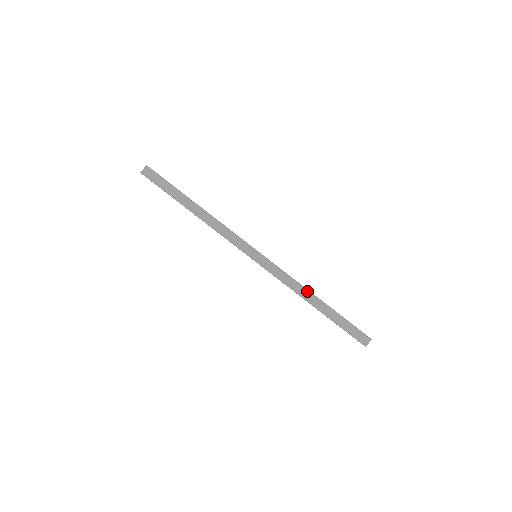
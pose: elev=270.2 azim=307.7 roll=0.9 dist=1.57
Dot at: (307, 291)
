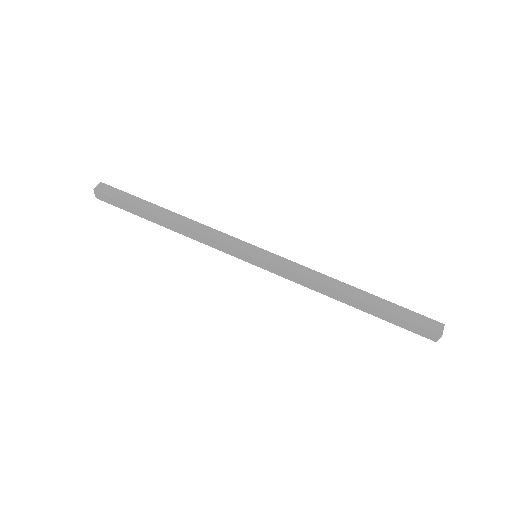
Dot at: (335, 281)
